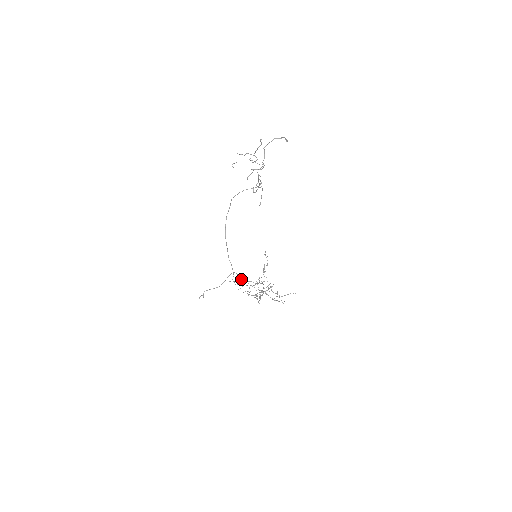
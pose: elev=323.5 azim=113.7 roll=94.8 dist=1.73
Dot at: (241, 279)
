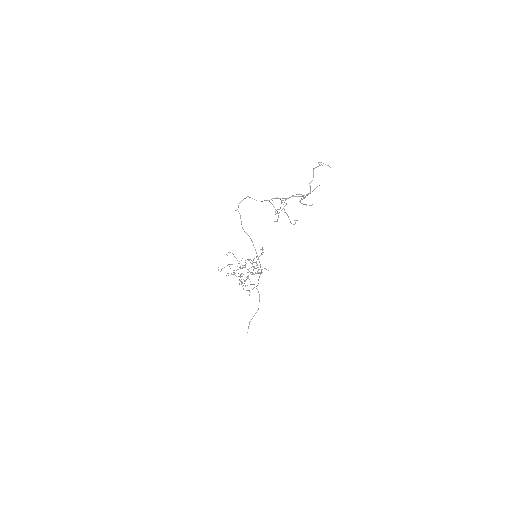
Dot at: (245, 281)
